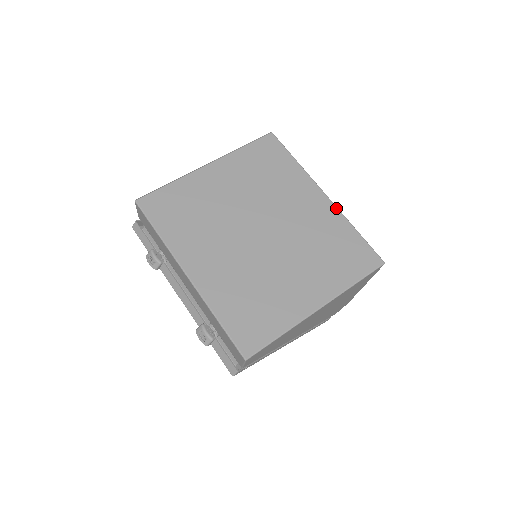
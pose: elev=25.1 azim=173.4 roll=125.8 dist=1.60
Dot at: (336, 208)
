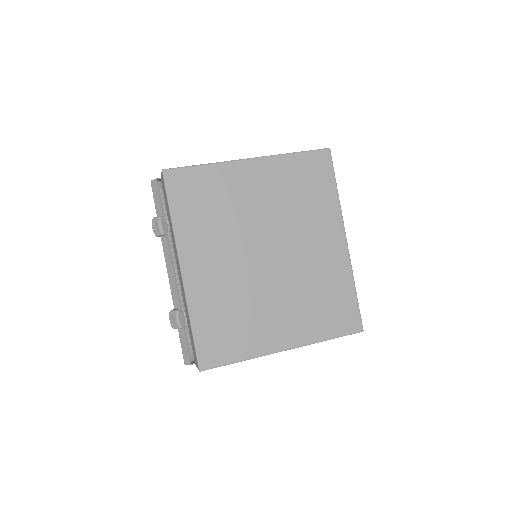
Dot at: (349, 259)
